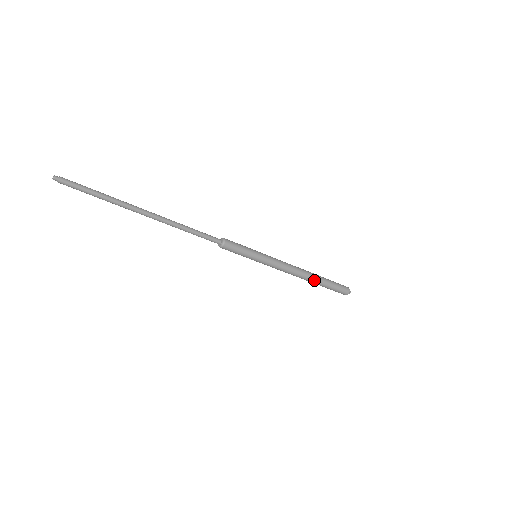
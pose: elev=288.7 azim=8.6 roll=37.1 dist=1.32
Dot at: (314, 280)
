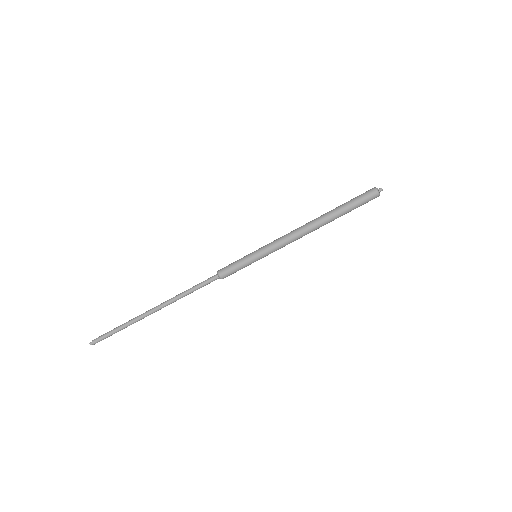
Dot at: (327, 222)
